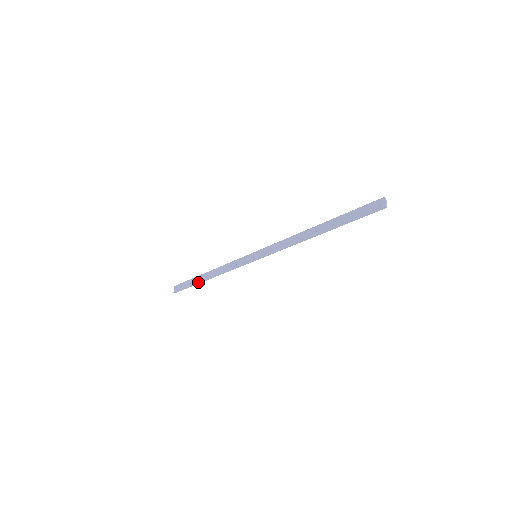
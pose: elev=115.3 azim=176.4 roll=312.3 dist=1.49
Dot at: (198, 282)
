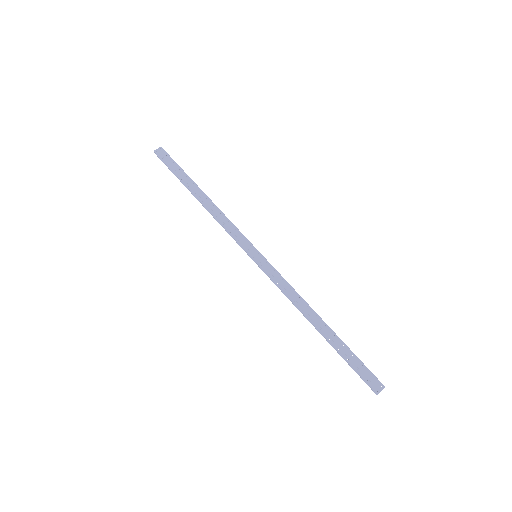
Dot at: (186, 186)
